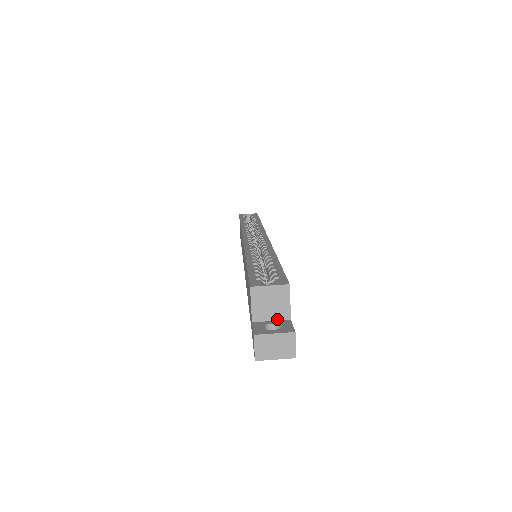
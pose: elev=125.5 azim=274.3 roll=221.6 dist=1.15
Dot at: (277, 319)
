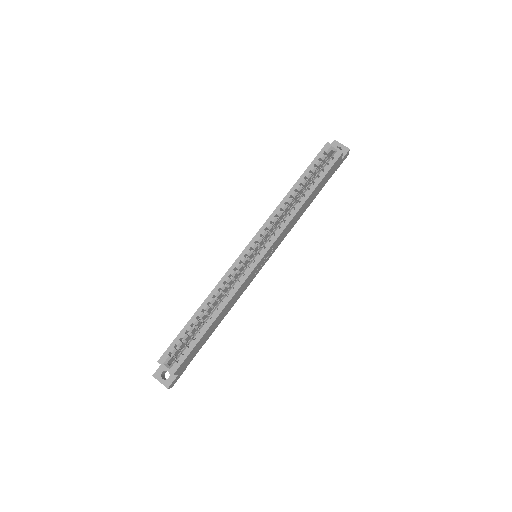
Dot at: occluded
